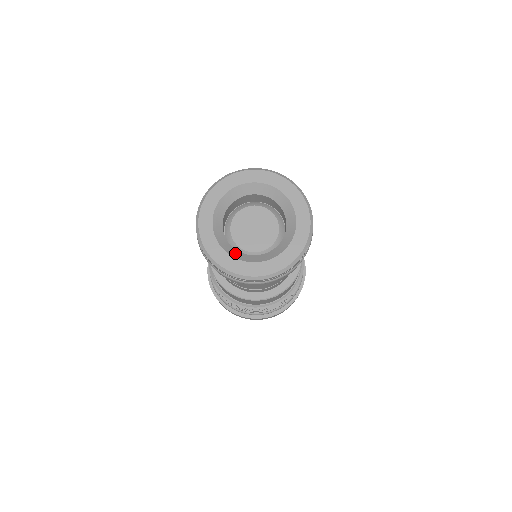
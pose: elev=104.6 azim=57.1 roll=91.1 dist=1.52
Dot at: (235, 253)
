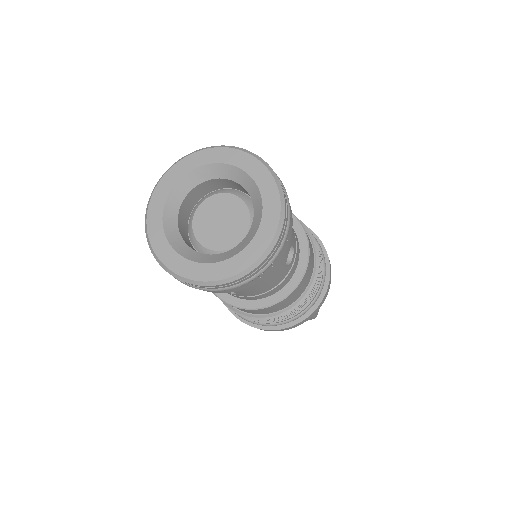
Dot at: (199, 257)
